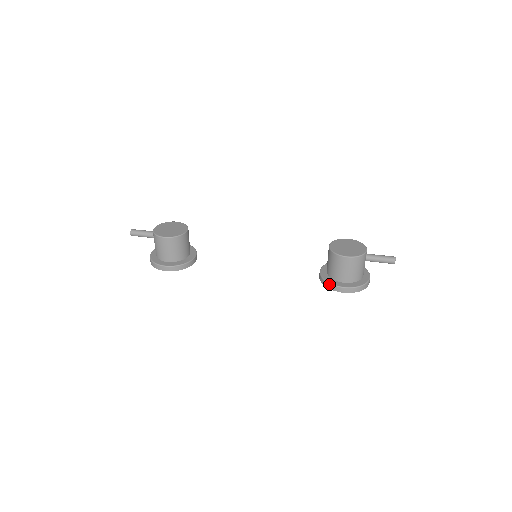
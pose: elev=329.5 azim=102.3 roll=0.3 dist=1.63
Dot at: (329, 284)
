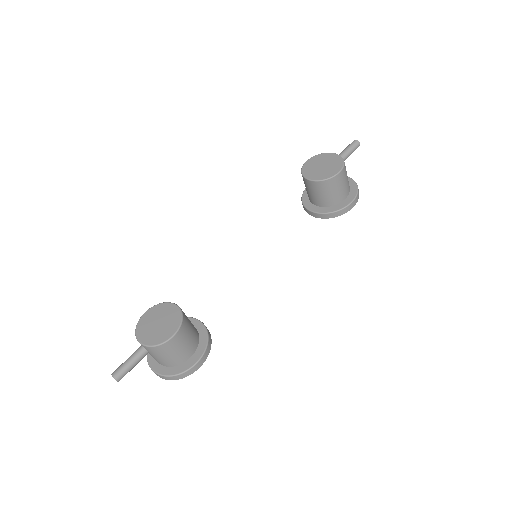
Dot at: (338, 212)
